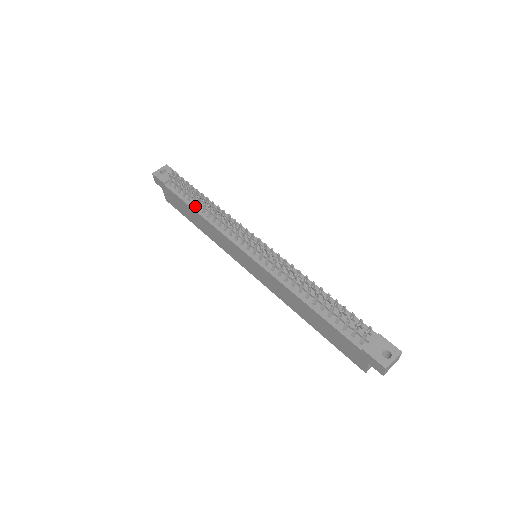
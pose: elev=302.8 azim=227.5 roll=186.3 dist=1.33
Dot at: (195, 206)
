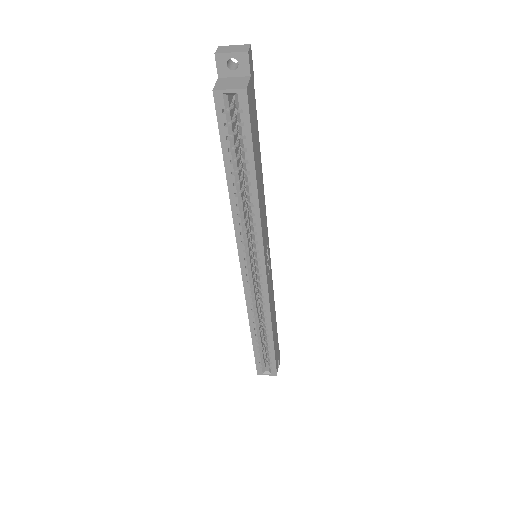
Dot at: occluded
